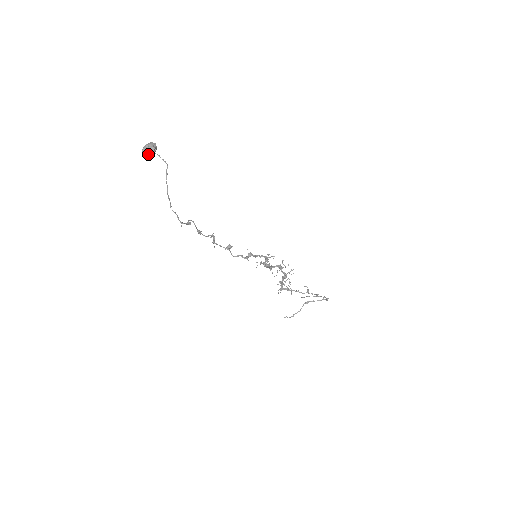
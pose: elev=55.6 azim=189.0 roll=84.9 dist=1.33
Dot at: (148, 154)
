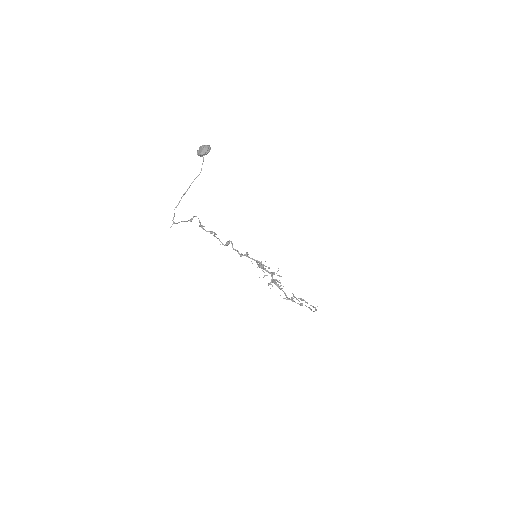
Dot at: (199, 154)
